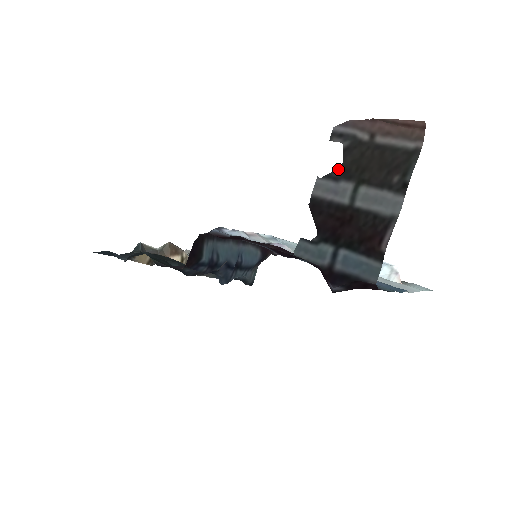
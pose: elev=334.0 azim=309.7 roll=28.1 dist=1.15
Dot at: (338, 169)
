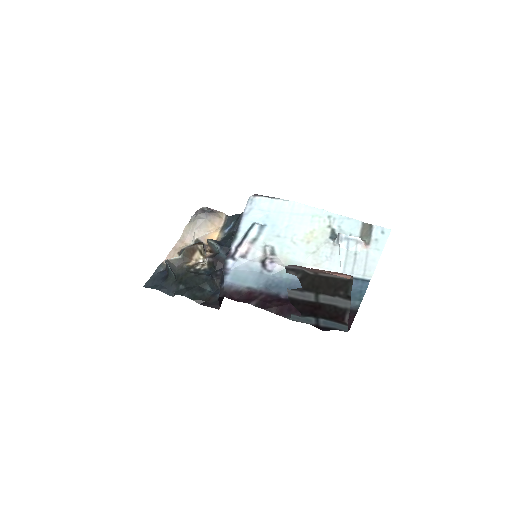
Dot at: (300, 288)
